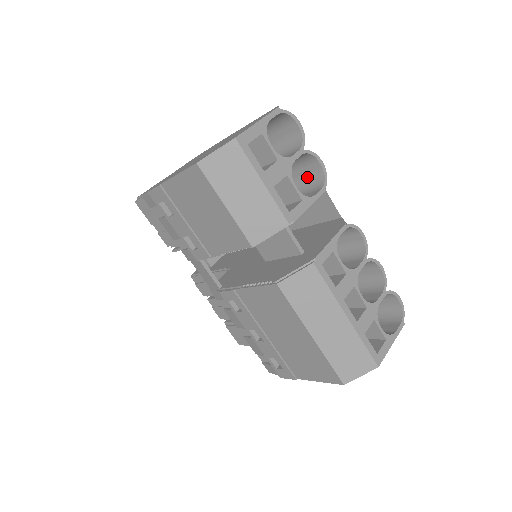
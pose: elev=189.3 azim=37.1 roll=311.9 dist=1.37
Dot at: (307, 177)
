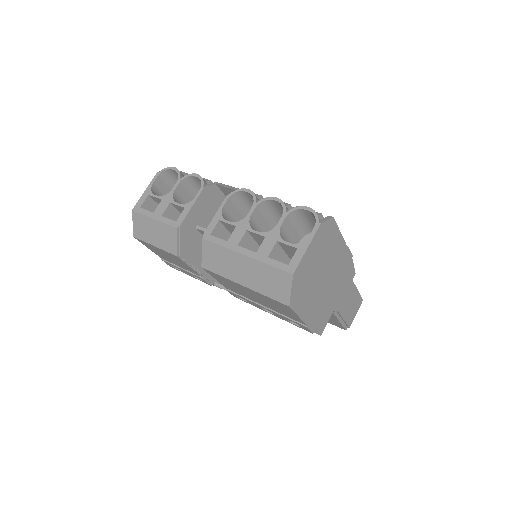
Dot at: occluded
